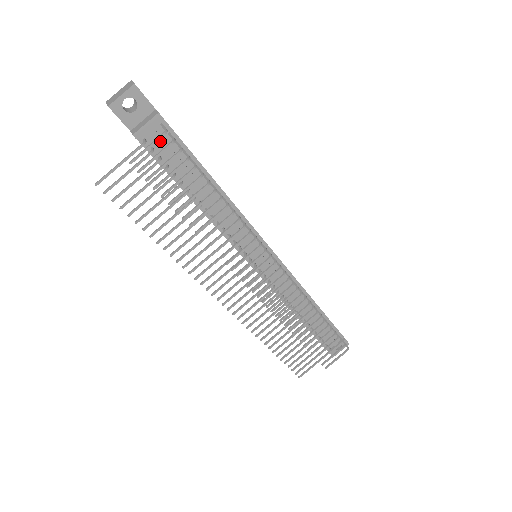
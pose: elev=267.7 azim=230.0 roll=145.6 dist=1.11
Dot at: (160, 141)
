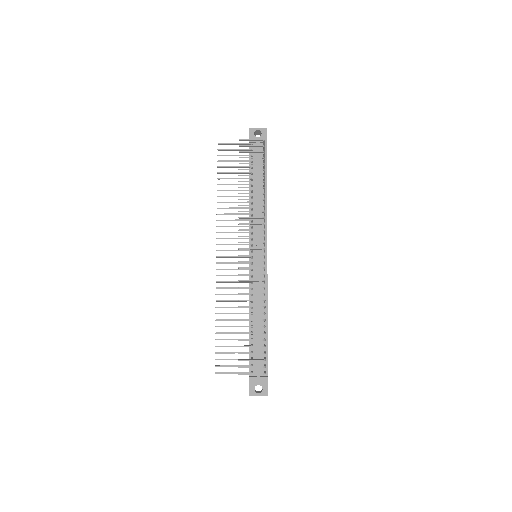
Dot at: (258, 150)
